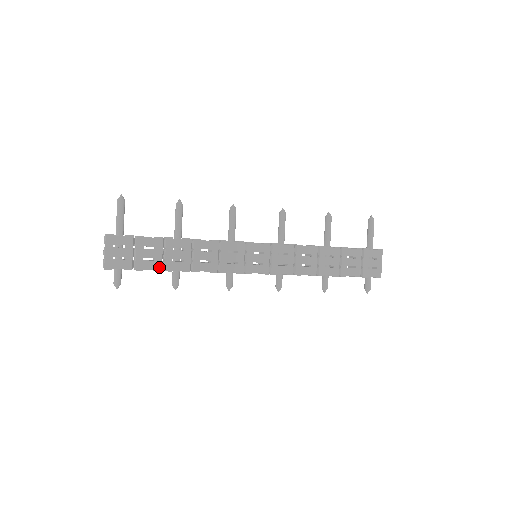
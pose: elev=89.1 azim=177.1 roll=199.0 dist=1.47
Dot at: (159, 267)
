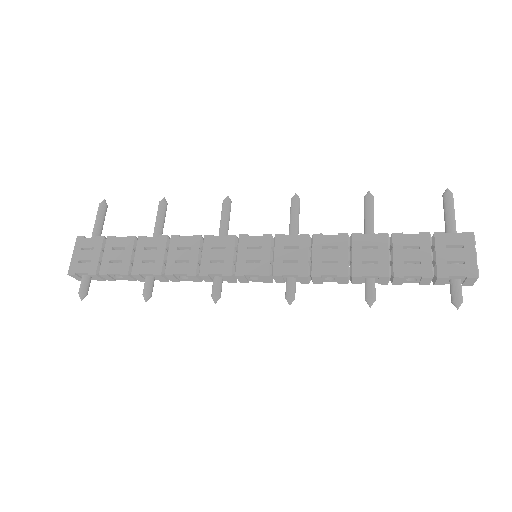
Dot at: (126, 270)
